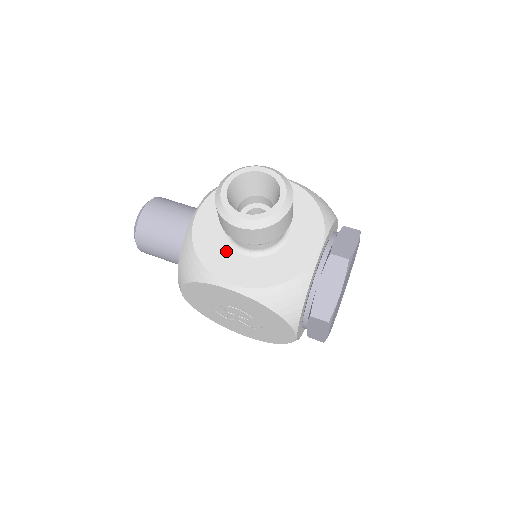
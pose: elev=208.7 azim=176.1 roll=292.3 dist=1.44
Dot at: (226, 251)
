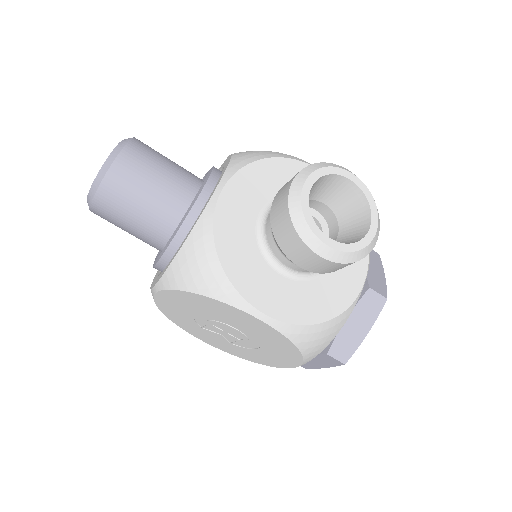
Dot at: (259, 263)
